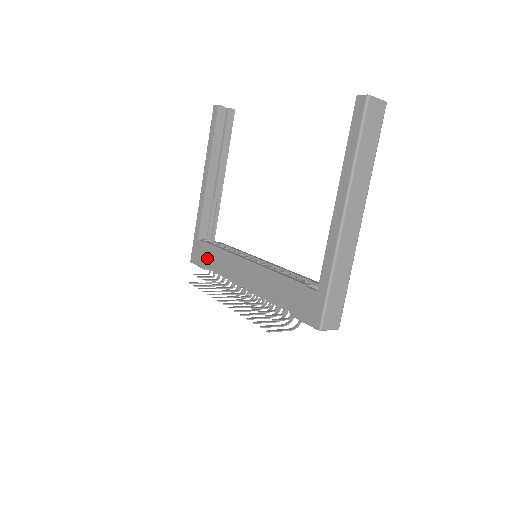
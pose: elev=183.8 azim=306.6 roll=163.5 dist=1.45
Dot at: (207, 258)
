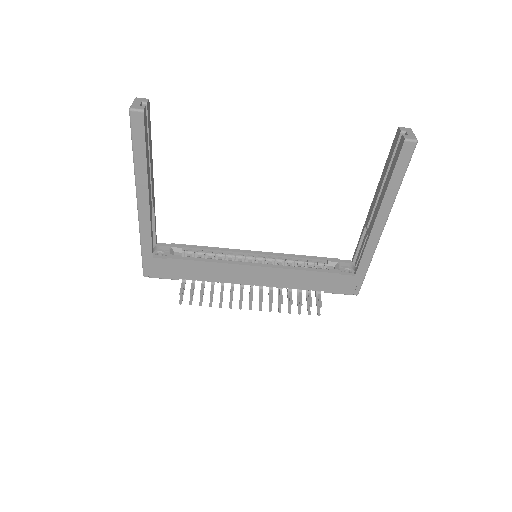
Dot at: (181, 271)
